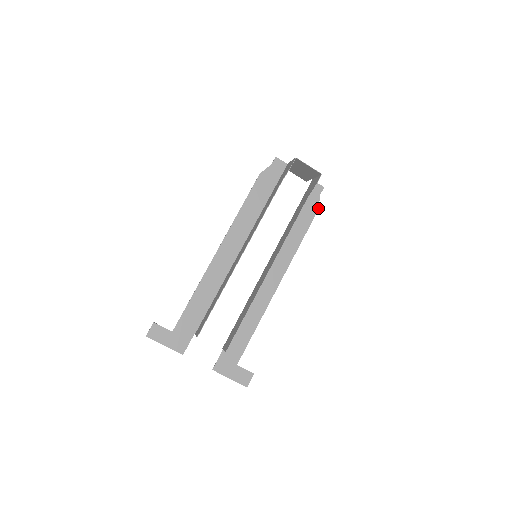
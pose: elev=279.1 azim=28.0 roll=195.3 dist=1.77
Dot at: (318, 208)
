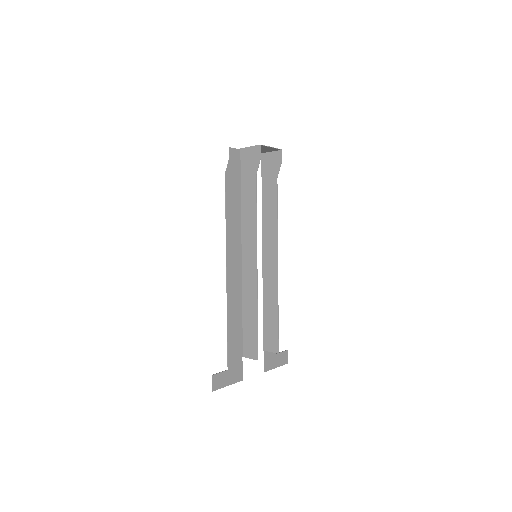
Dot at: occluded
